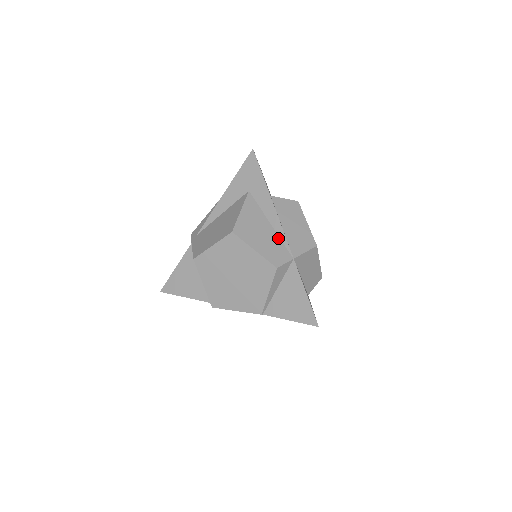
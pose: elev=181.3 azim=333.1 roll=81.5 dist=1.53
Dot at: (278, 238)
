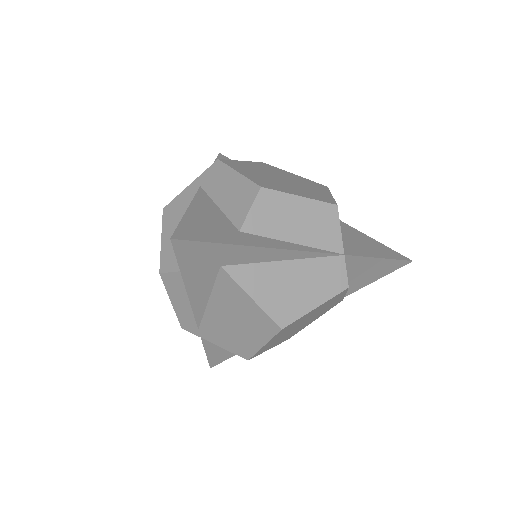
Dot at: (310, 261)
